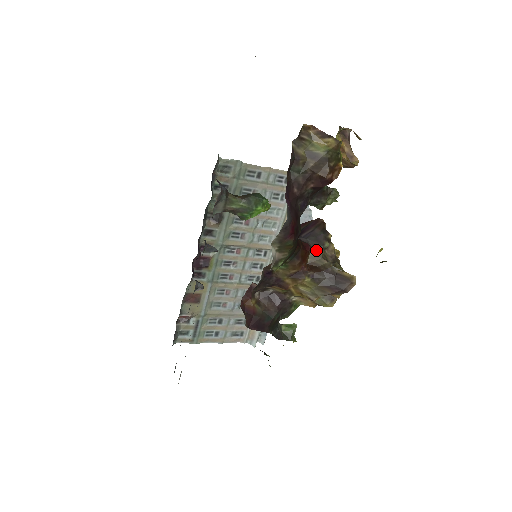
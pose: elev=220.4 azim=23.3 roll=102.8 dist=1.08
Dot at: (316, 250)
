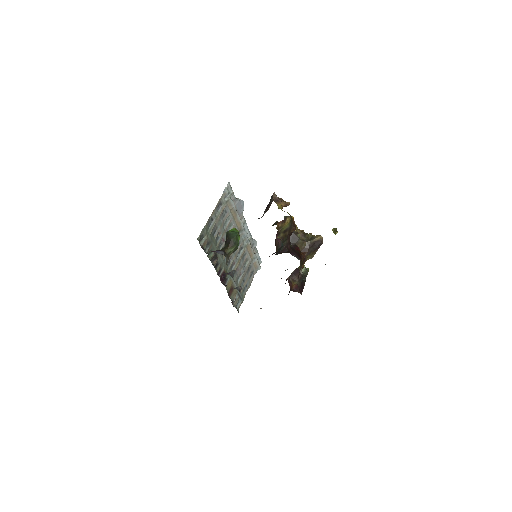
Dot at: (298, 243)
